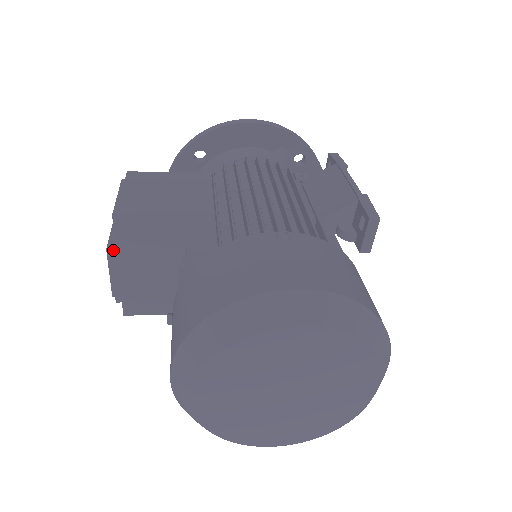
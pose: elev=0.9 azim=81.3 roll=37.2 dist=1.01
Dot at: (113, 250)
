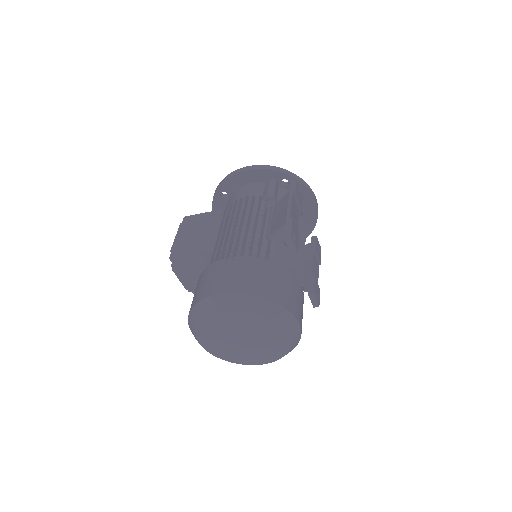
Dot at: (175, 269)
